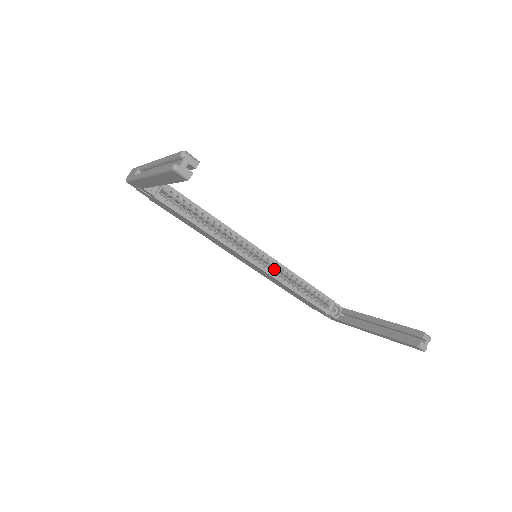
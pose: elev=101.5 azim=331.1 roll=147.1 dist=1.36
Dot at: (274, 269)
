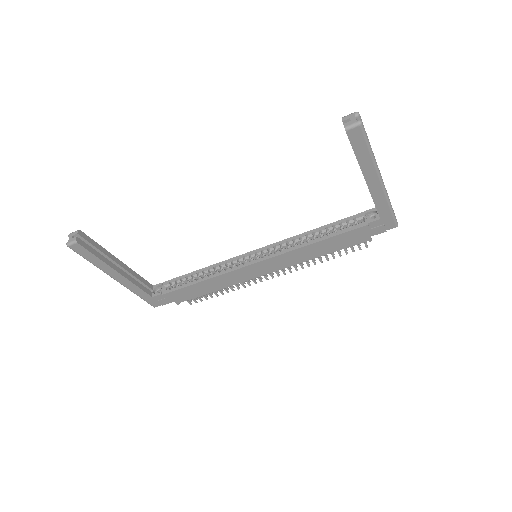
Dot at: occluded
